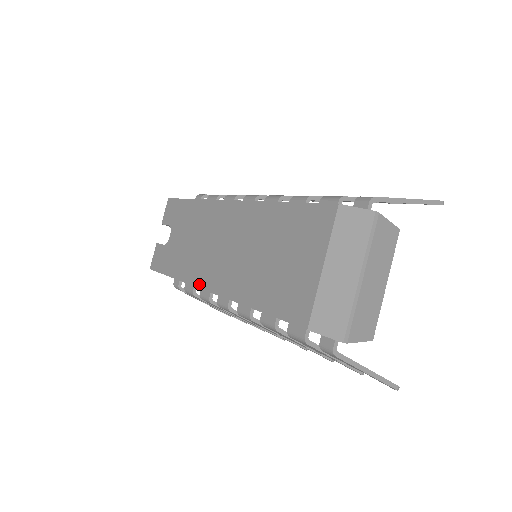
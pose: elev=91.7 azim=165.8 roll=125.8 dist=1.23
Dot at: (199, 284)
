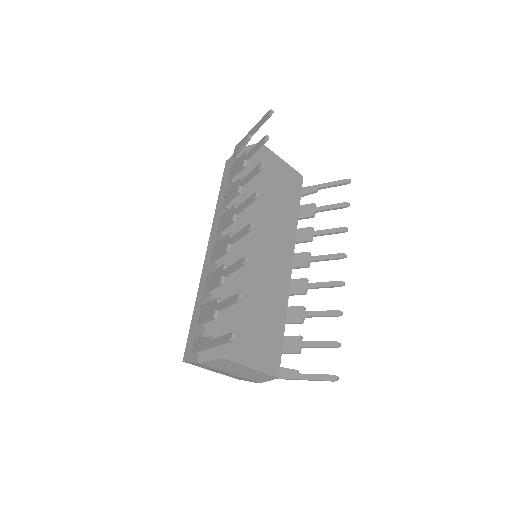
Dot at: occluded
